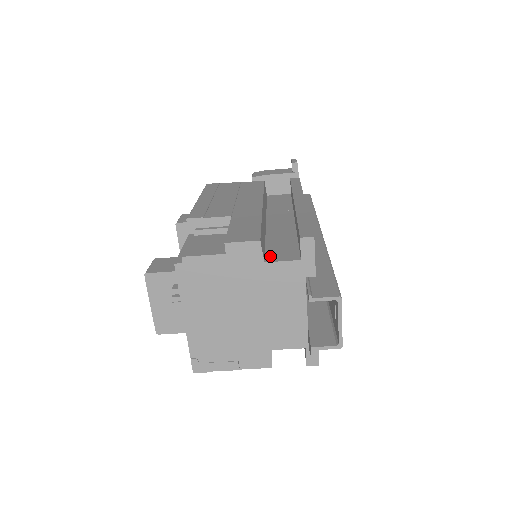
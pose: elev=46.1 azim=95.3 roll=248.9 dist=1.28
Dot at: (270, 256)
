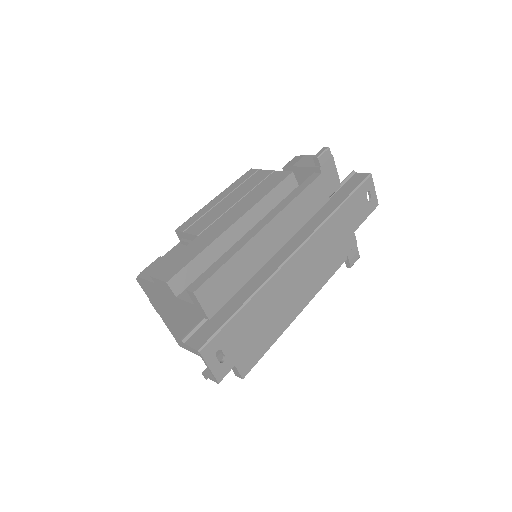
Dot at: occluded
